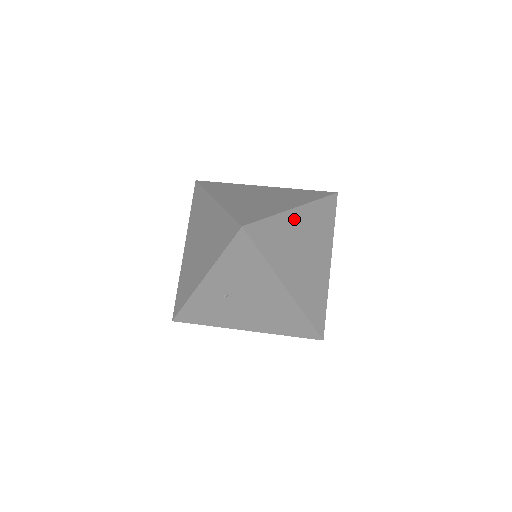
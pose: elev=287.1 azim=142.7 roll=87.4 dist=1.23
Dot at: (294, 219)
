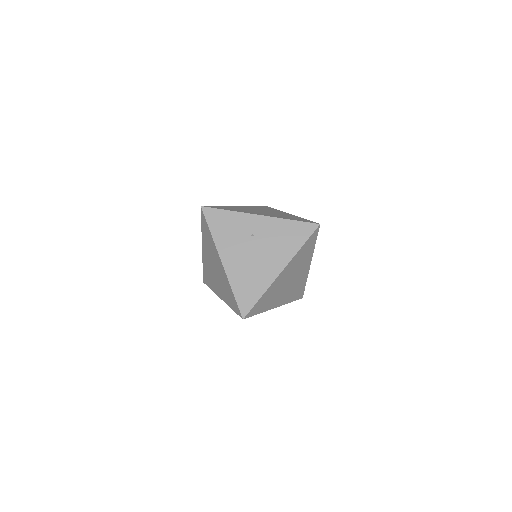
Dot at: (307, 265)
